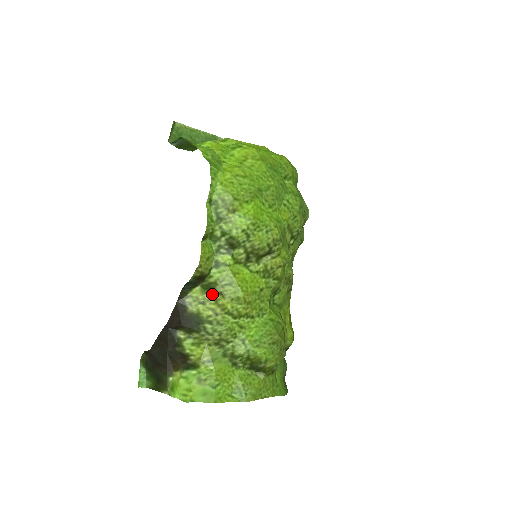
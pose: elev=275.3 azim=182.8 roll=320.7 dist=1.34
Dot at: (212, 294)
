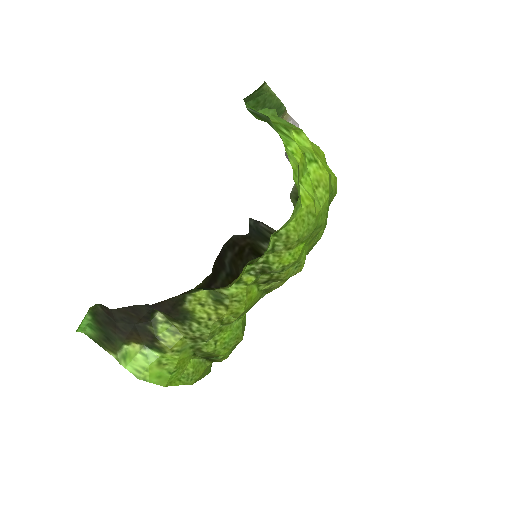
Dot at: (217, 302)
